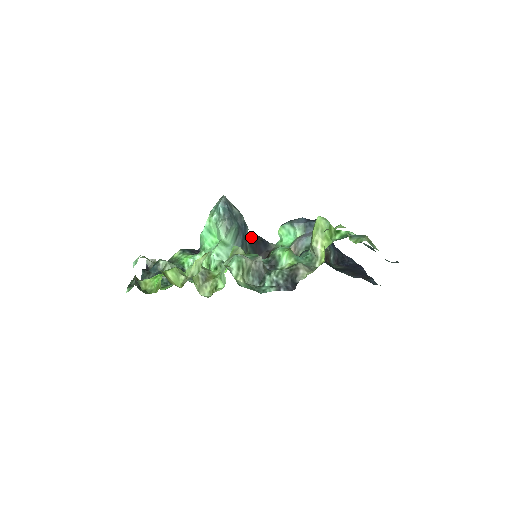
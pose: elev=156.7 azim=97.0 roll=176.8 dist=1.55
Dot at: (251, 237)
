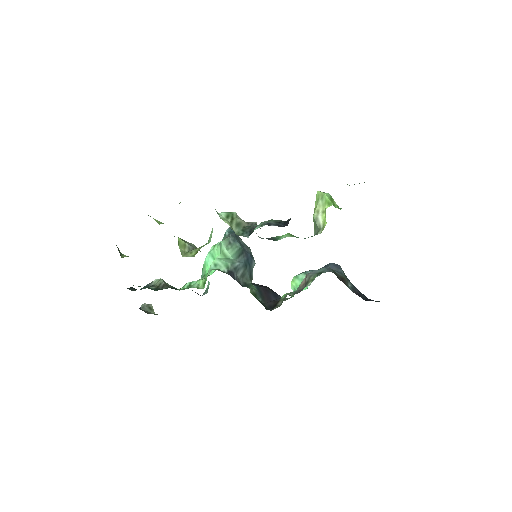
Dot at: (260, 285)
